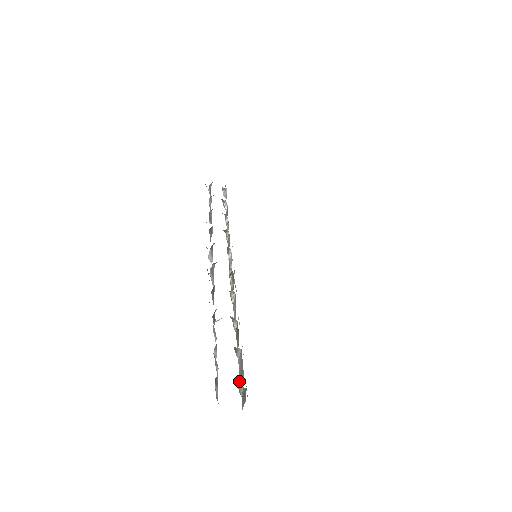
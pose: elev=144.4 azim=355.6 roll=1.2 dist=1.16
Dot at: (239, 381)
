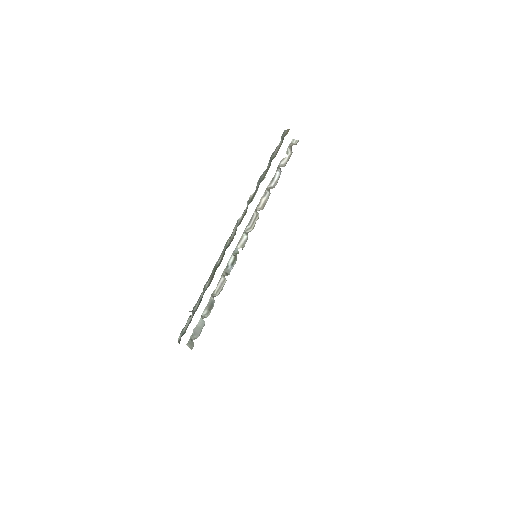
Dot at: (194, 329)
